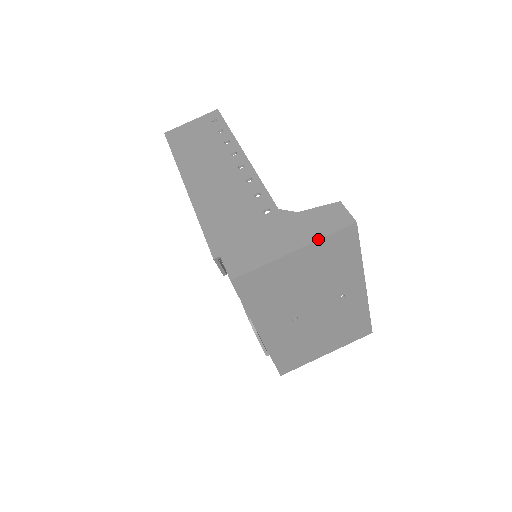
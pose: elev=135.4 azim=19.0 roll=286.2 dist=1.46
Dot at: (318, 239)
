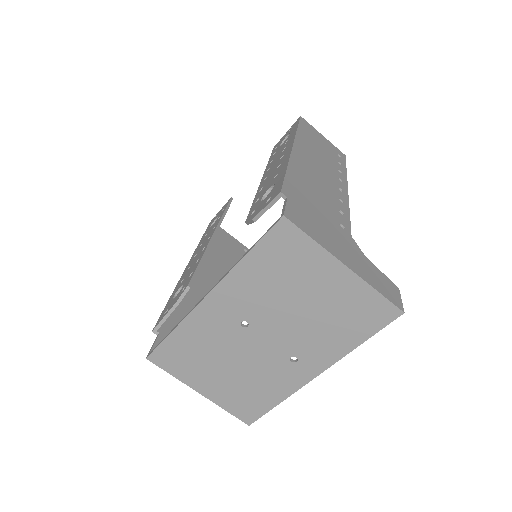
Dot at: (370, 284)
